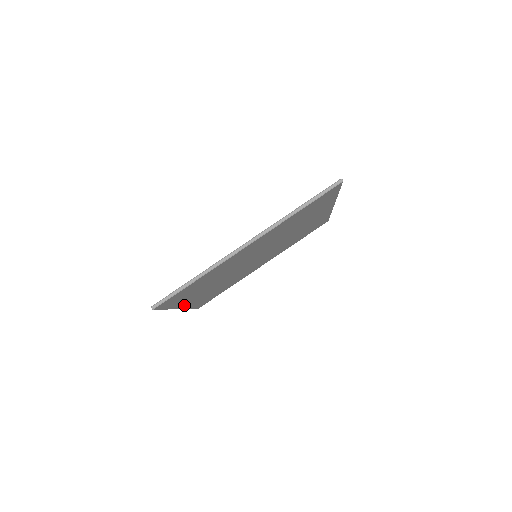
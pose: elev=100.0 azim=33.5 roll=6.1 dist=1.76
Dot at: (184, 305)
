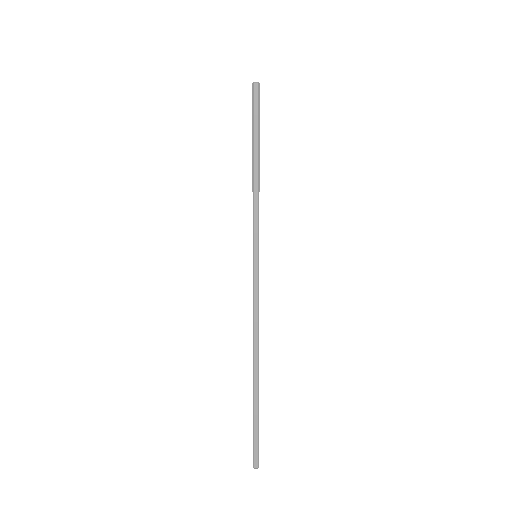
Dot at: occluded
